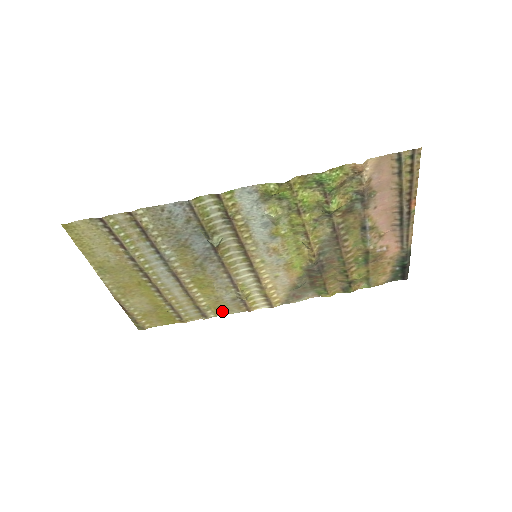
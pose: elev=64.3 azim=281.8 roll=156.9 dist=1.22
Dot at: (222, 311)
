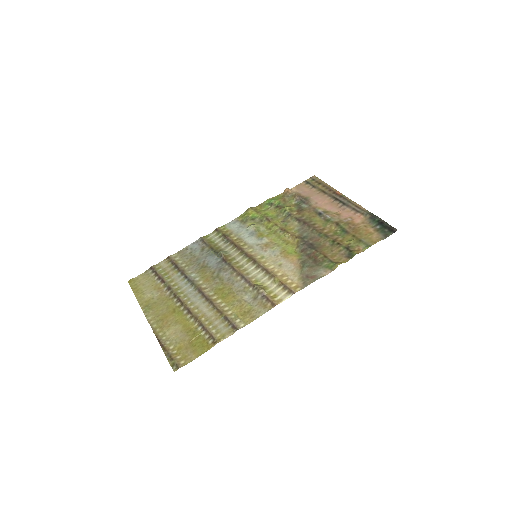
Dot at: (250, 317)
